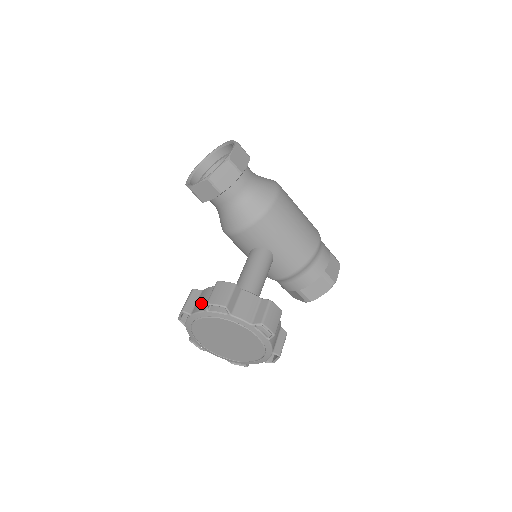
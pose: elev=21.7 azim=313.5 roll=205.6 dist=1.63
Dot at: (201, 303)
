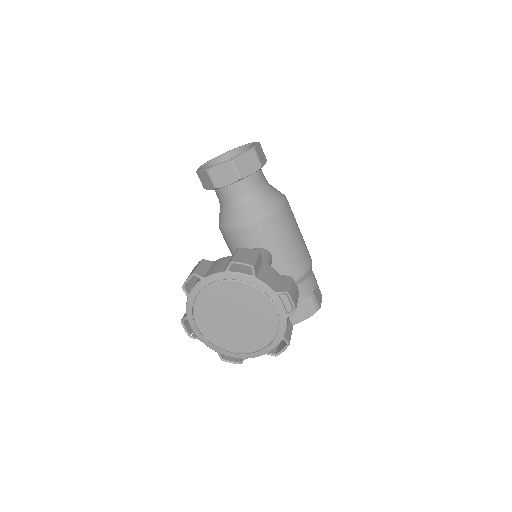
Dot at: (217, 267)
